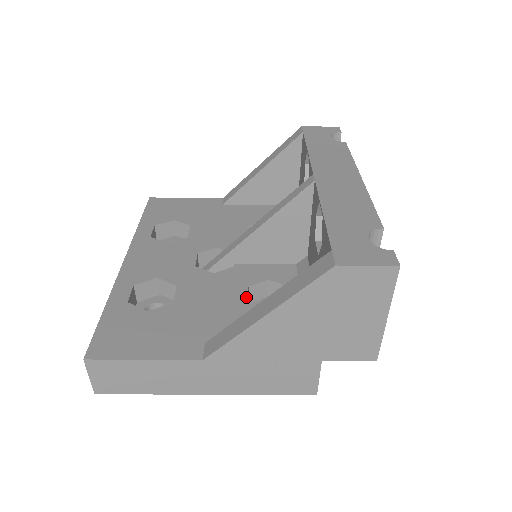
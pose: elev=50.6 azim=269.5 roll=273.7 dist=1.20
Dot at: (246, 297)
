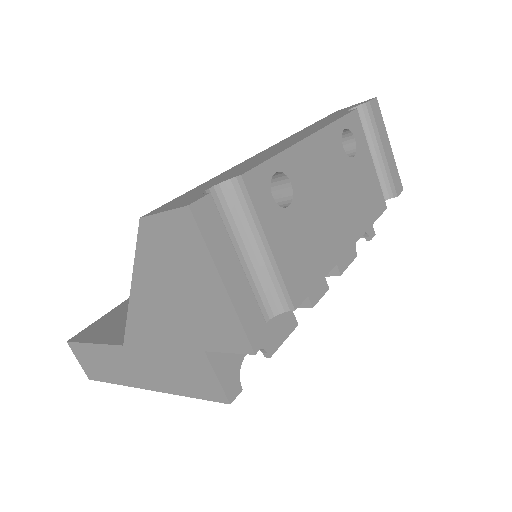
Dot at: occluded
